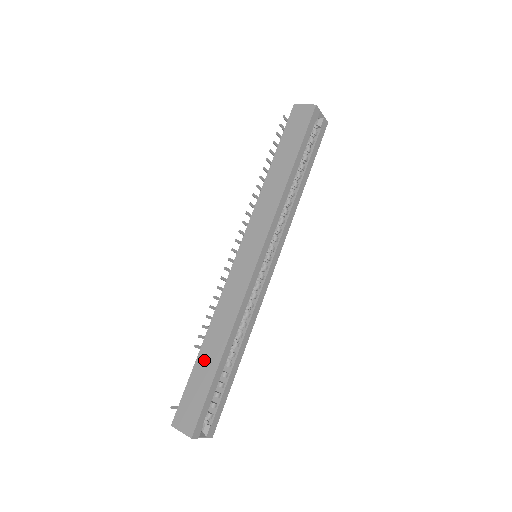
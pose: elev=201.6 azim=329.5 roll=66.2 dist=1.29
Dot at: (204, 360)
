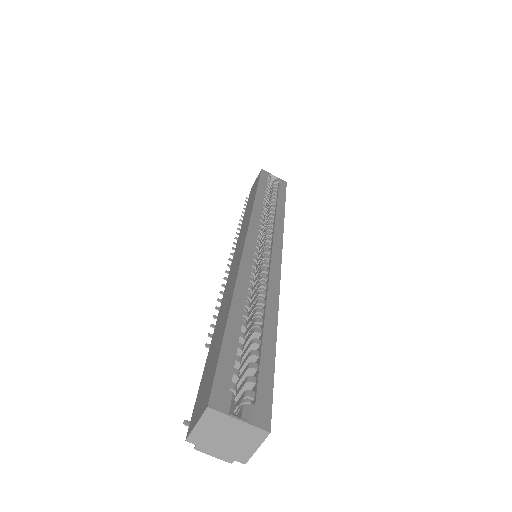
Dot at: (215, 338)
